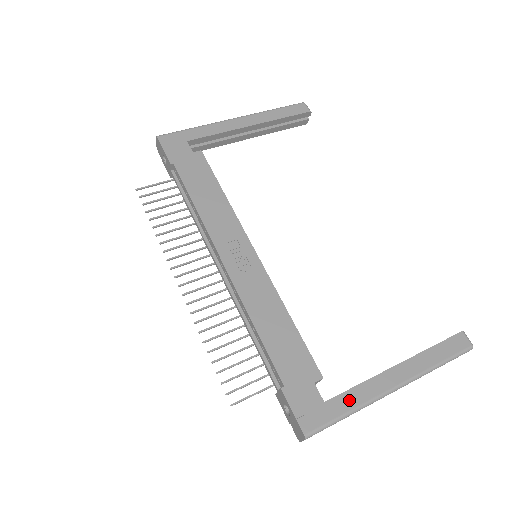
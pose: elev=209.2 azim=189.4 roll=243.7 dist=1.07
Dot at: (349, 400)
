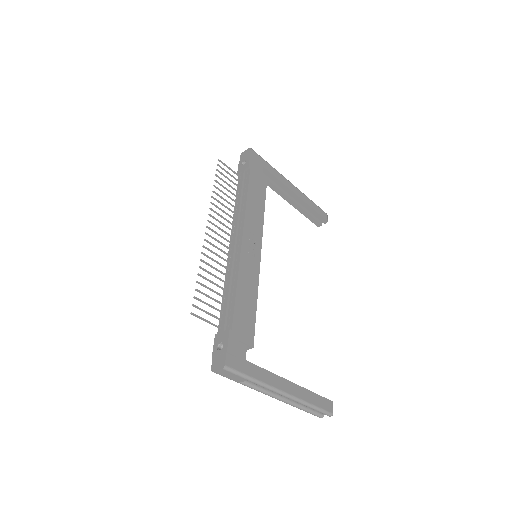
Dot at: (258, 373)
